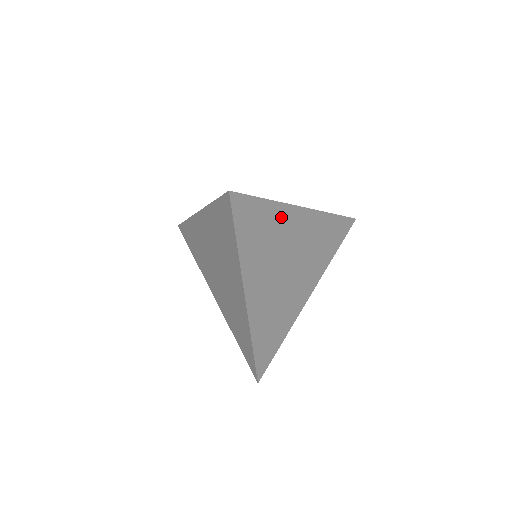
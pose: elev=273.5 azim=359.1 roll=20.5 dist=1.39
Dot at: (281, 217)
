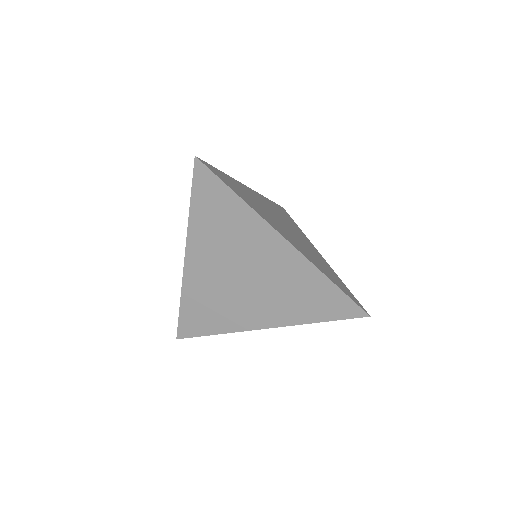
Dot at: (242, 188)
